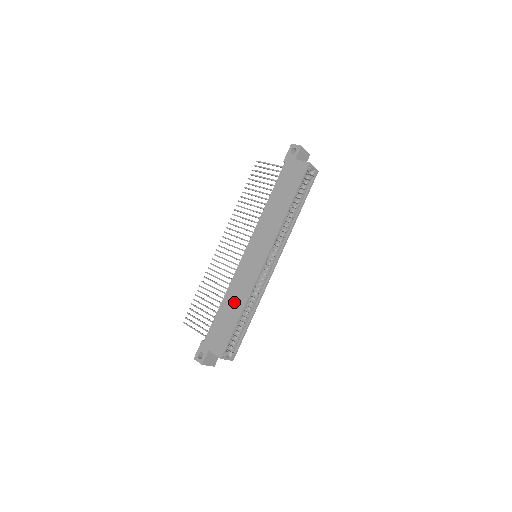
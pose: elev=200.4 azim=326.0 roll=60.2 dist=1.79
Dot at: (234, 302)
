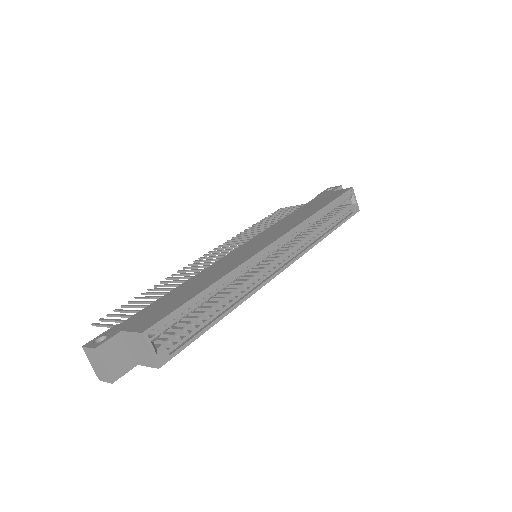
Dot at: (203, 279)
